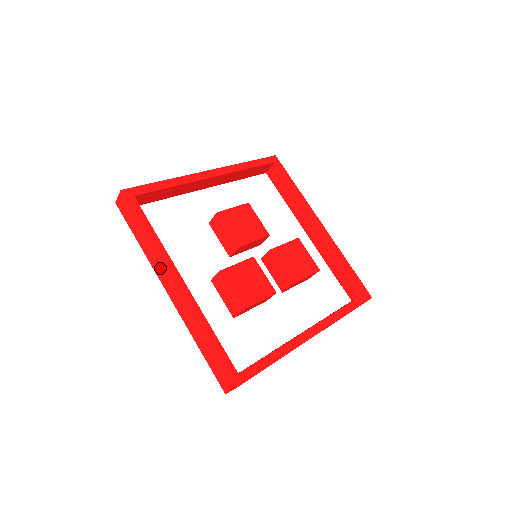
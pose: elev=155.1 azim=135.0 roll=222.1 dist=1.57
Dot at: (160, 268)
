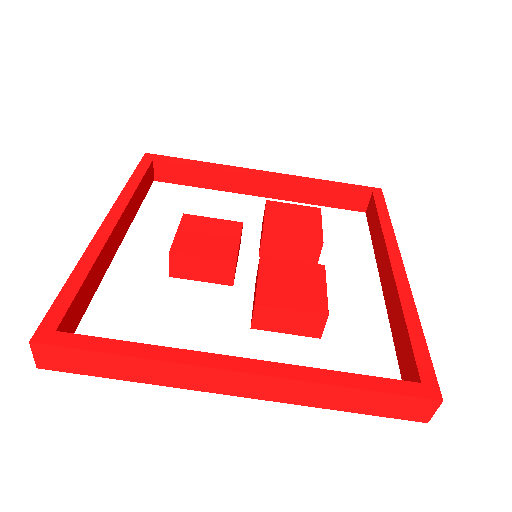
Dot at: (194, 377)
